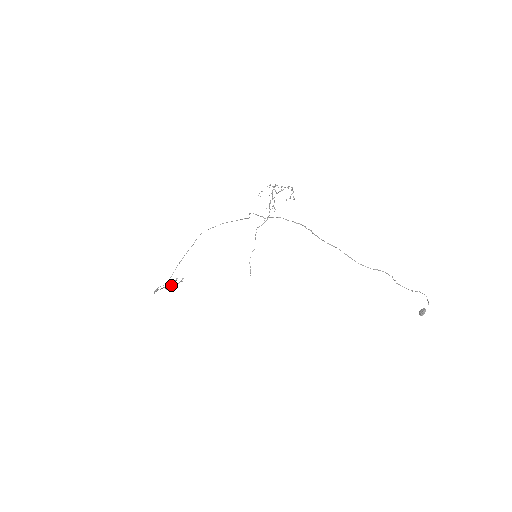
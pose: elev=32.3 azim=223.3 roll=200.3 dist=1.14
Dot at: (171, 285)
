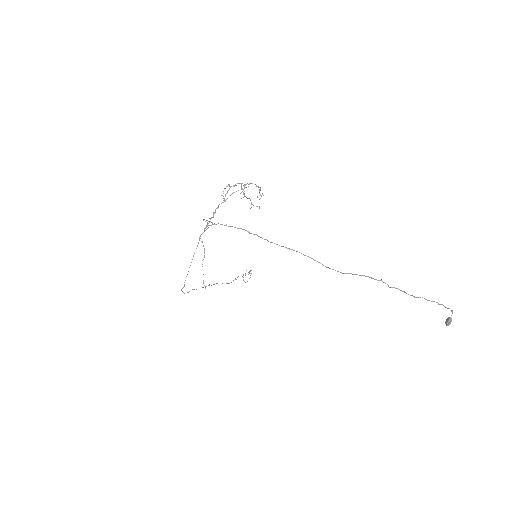
Dot at: (235, 278)
